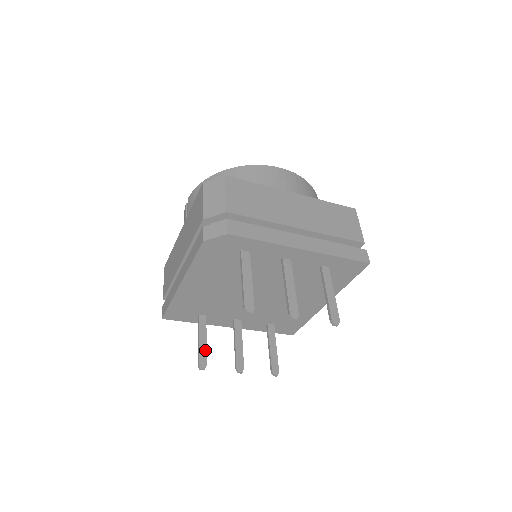
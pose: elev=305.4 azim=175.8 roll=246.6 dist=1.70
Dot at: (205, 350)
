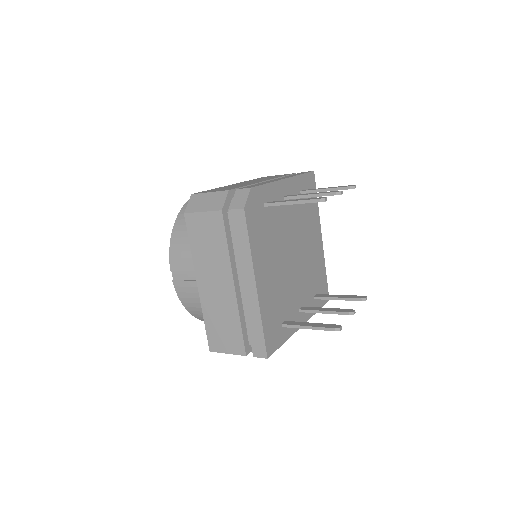
Dot at: (321, 324)
